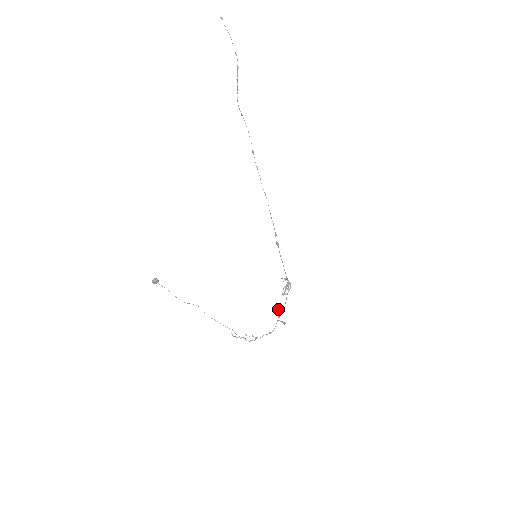
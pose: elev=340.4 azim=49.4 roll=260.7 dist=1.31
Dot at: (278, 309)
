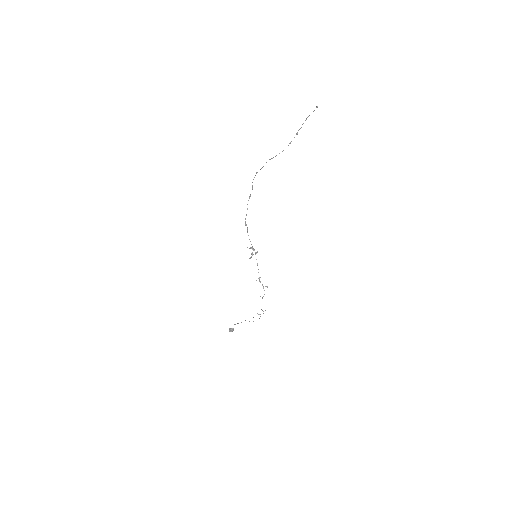
Dot at: occluded
